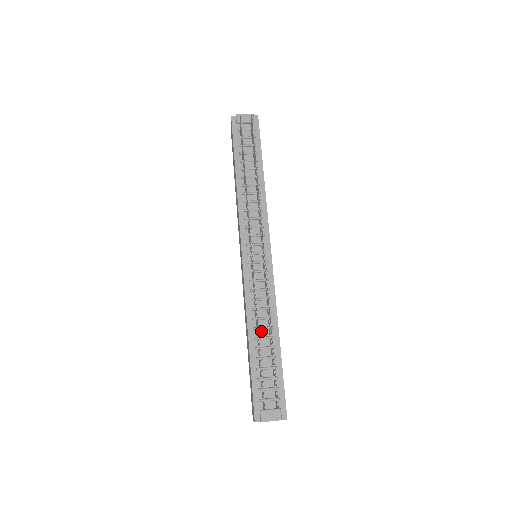
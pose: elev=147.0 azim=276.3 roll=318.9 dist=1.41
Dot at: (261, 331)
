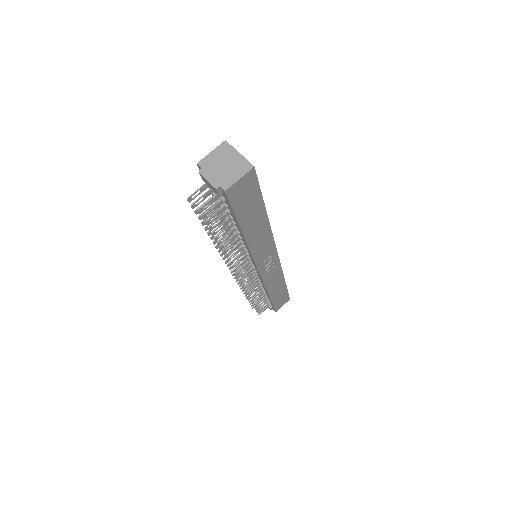
Dot at: occluded
